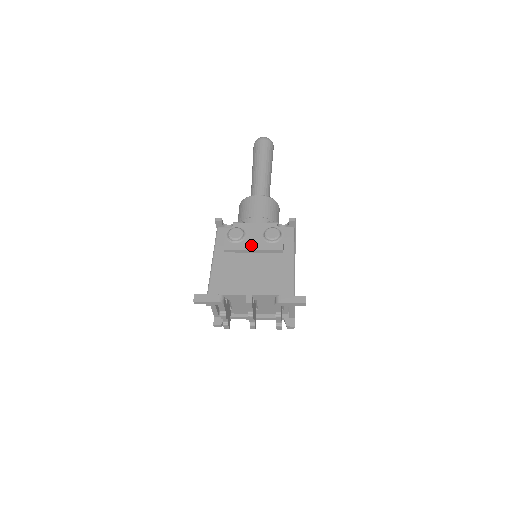
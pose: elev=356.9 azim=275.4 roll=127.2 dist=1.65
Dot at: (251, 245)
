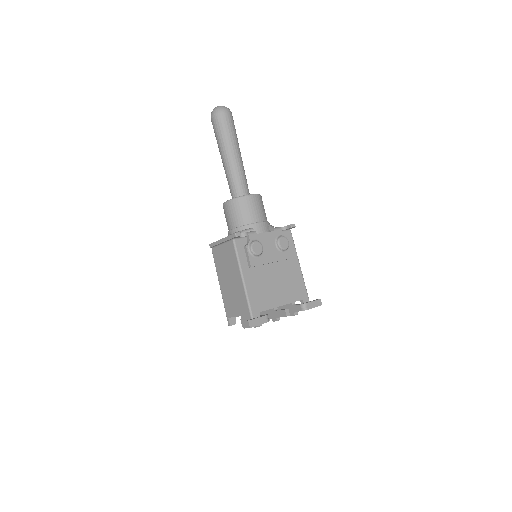
Dot at: (270, 257)
